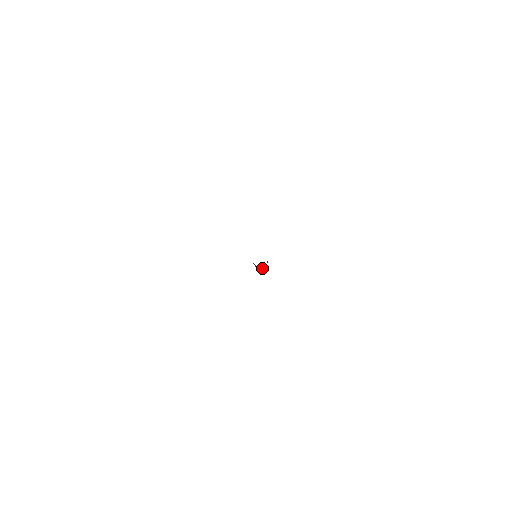
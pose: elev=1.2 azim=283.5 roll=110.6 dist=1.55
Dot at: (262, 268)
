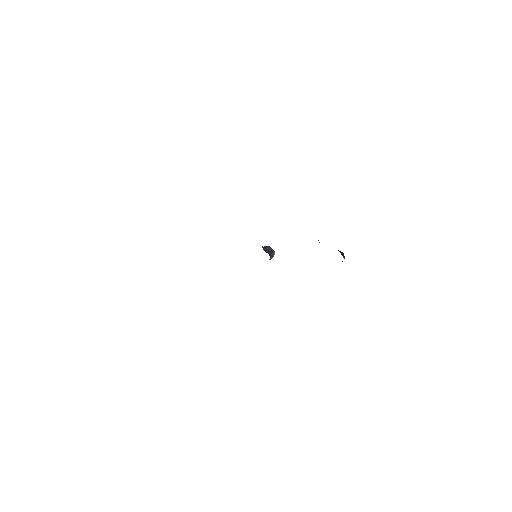
Dot at: occluded
